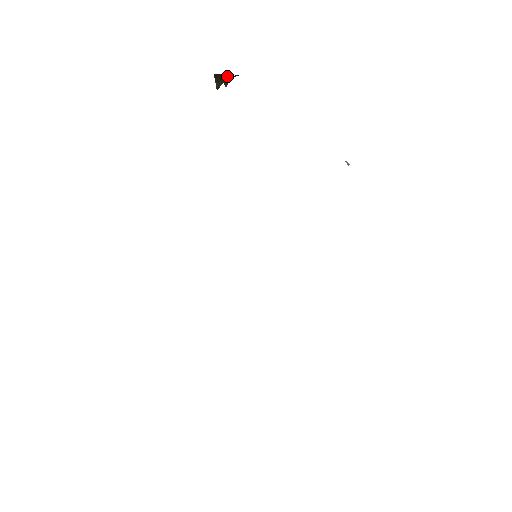
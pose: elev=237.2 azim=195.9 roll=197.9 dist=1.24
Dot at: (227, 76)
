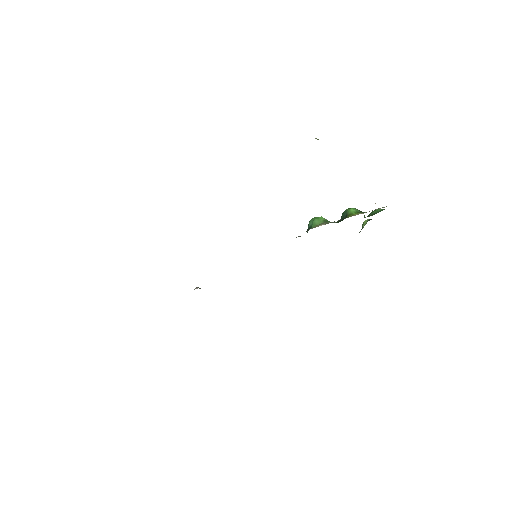
Dot at: occluded
